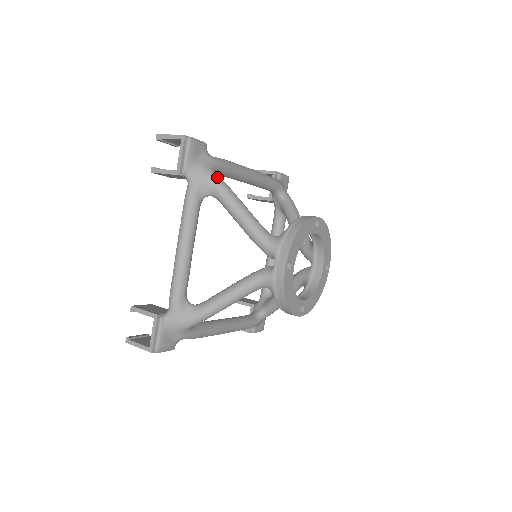
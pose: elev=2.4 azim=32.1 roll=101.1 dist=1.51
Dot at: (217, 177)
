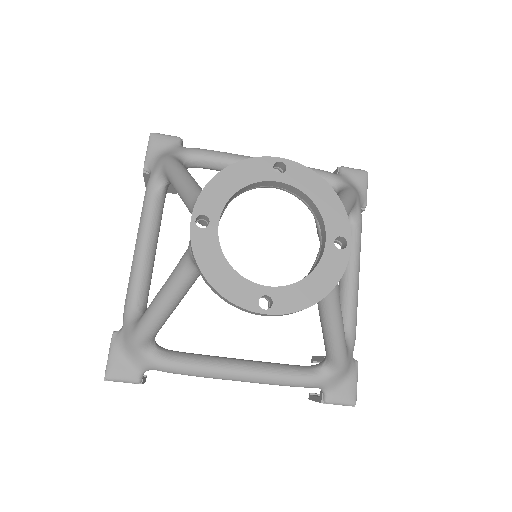
Dot at: (170, 159)
